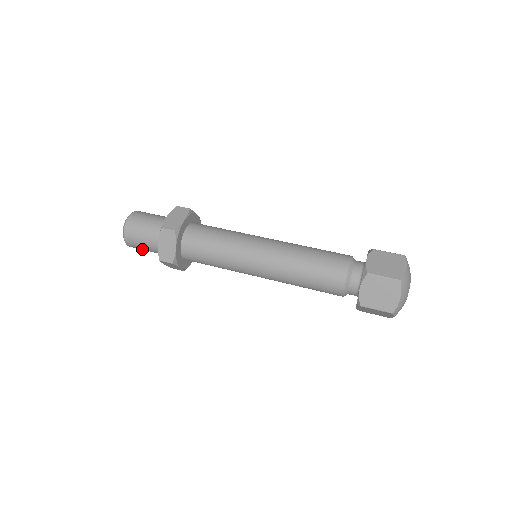
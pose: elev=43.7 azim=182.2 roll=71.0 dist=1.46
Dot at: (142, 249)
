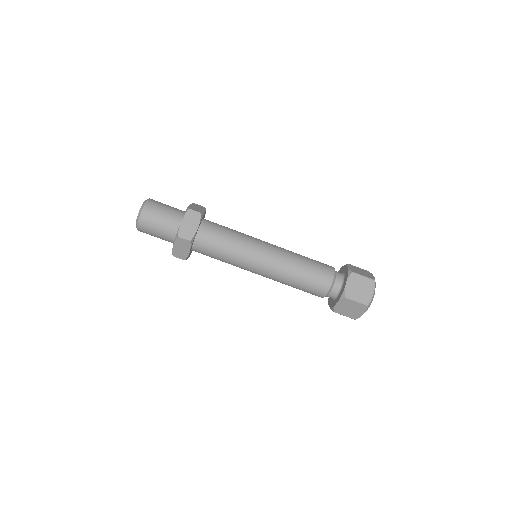
Dot at: (151, 231)
